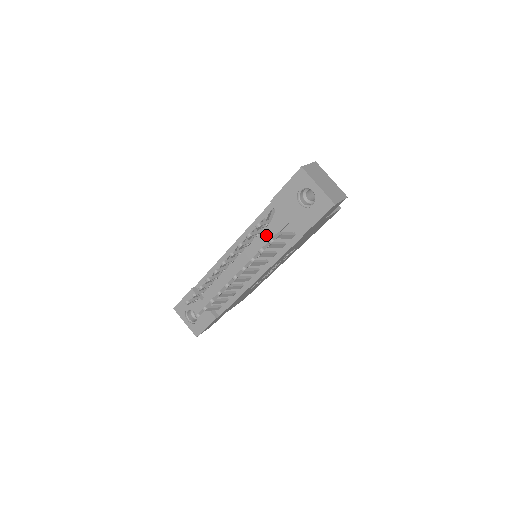
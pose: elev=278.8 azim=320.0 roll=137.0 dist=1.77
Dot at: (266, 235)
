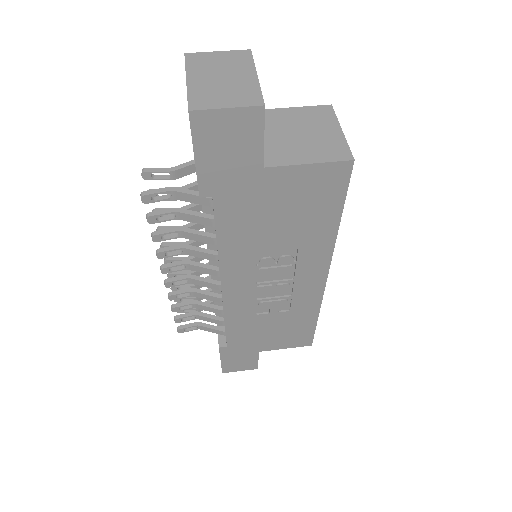
Dot at: occluded
